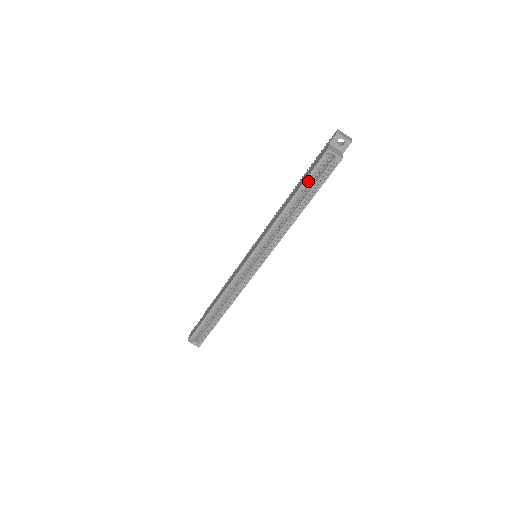
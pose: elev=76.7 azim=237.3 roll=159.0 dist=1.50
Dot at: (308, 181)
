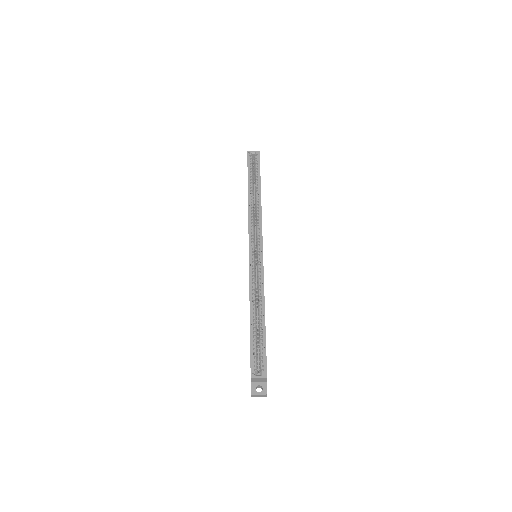
Dot at: (250, 173)
